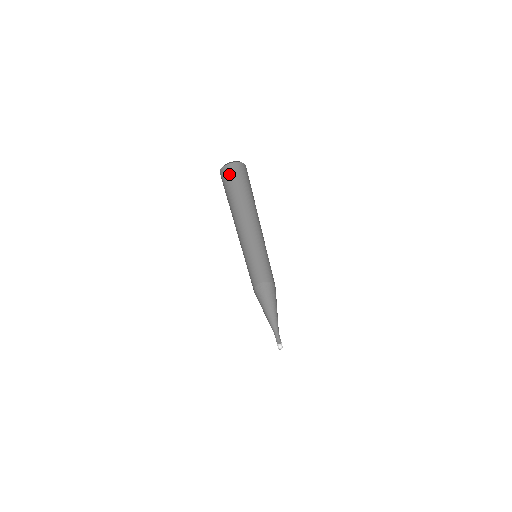
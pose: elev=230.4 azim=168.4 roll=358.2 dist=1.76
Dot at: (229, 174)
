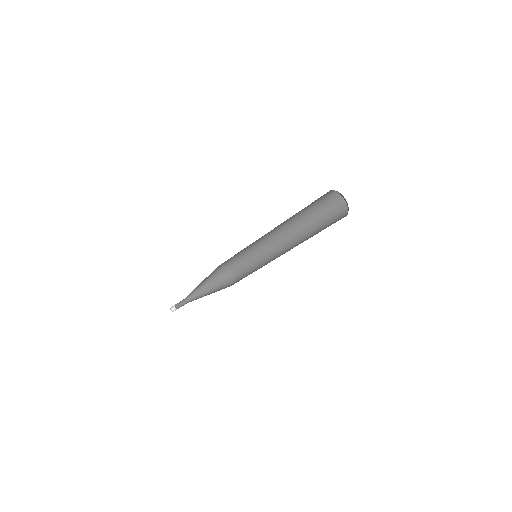
Dot at: (326, 196)
